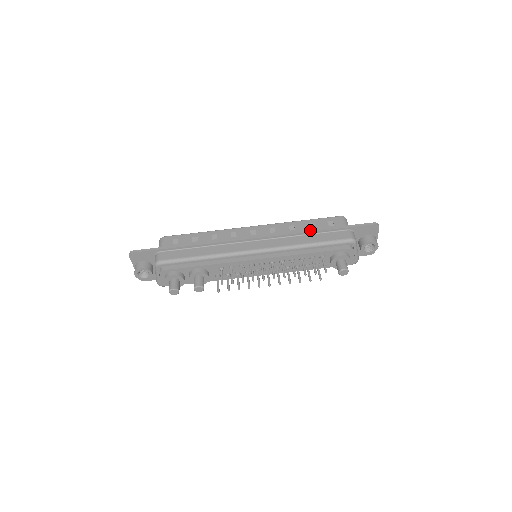
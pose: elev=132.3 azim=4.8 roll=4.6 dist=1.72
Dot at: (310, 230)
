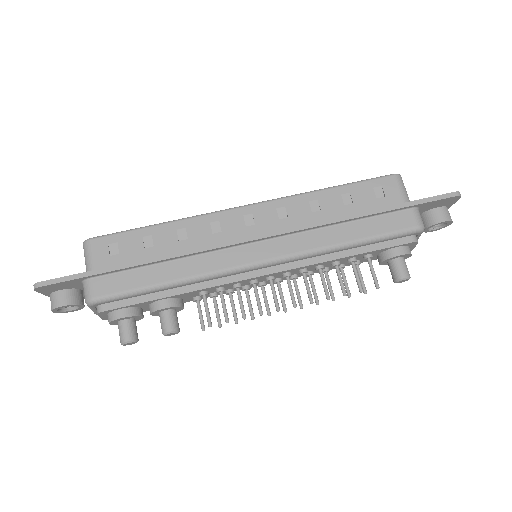
Dot at: (350, 215)
